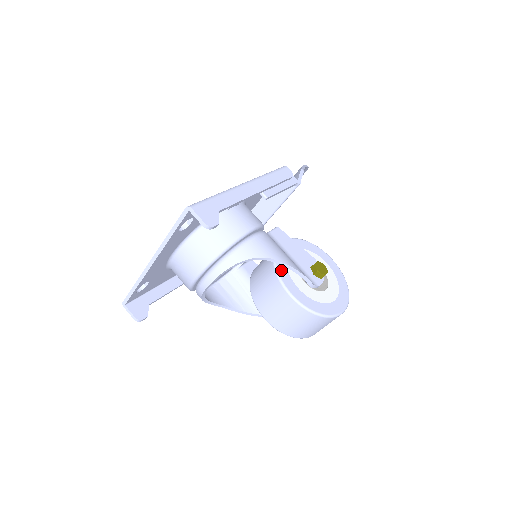
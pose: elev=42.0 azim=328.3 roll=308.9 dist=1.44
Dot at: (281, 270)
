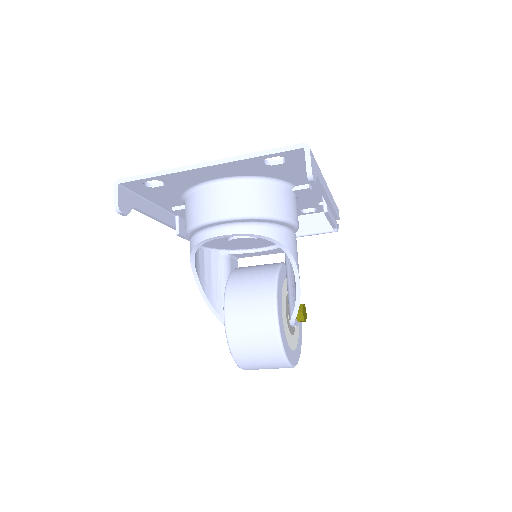
Dot at: (280, 283)
